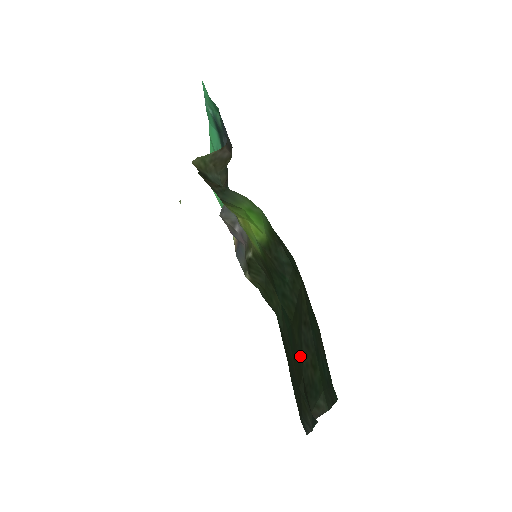
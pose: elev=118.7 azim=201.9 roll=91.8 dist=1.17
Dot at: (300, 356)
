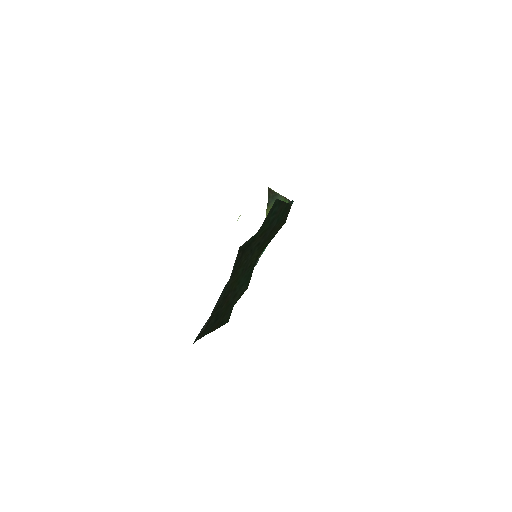
Dot at: (251, 252)
